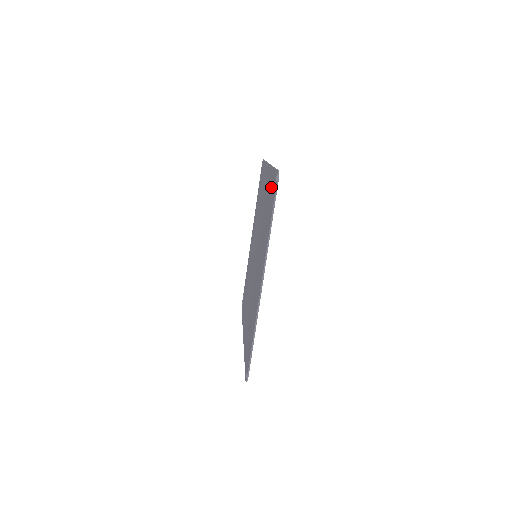
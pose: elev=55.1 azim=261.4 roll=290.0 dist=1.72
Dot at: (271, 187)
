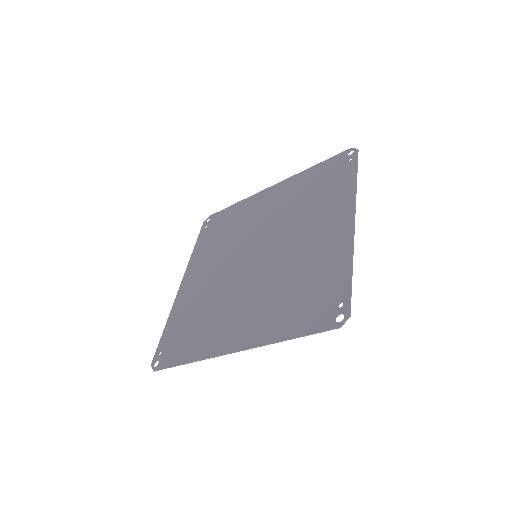
Dot at: (322, 171)
